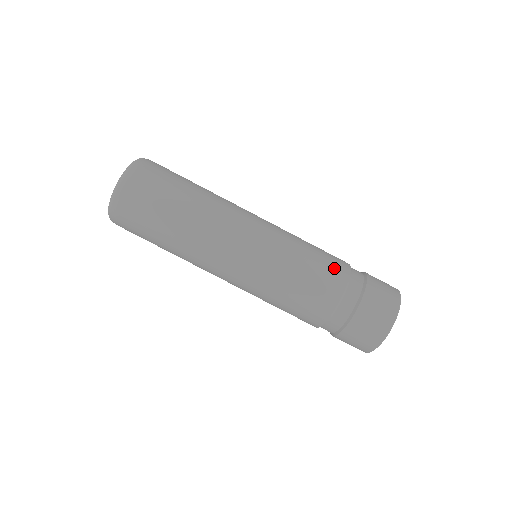
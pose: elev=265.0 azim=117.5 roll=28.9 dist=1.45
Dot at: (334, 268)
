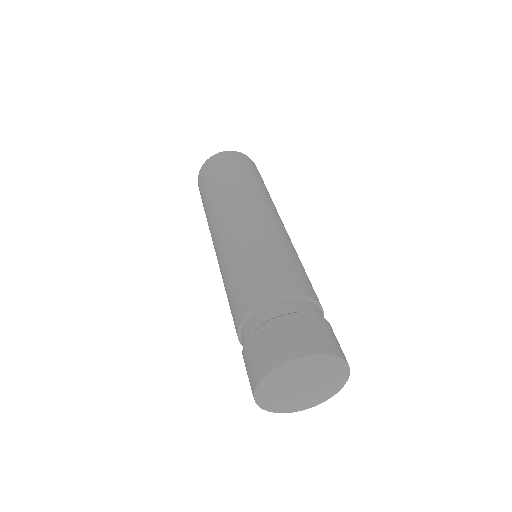
Dot at: occluded
